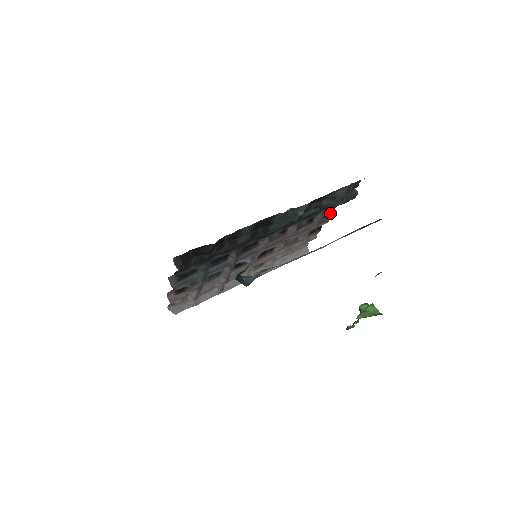
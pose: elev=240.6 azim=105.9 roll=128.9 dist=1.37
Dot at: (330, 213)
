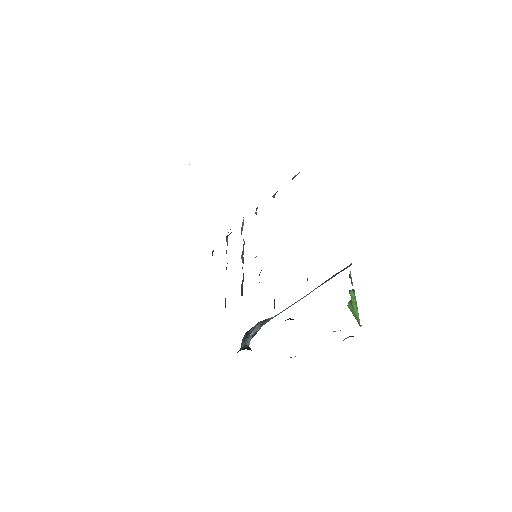
Dot at: occluded
